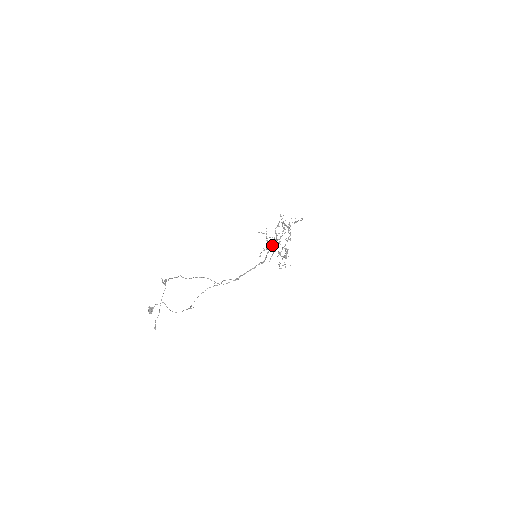
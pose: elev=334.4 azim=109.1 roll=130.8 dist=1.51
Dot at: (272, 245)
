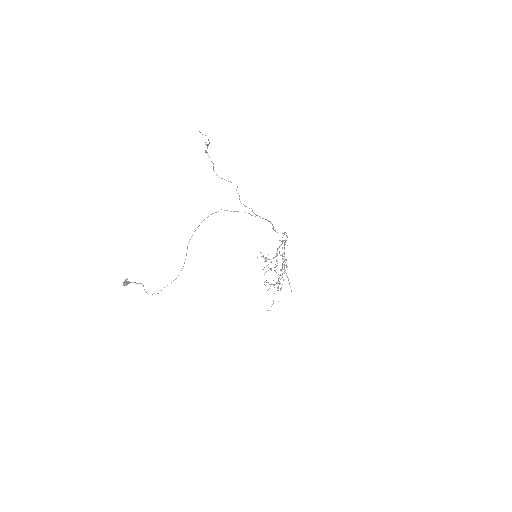
Dot at: (265, 281)
